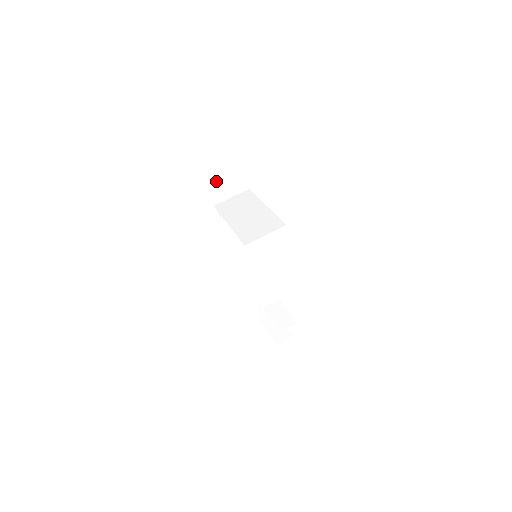
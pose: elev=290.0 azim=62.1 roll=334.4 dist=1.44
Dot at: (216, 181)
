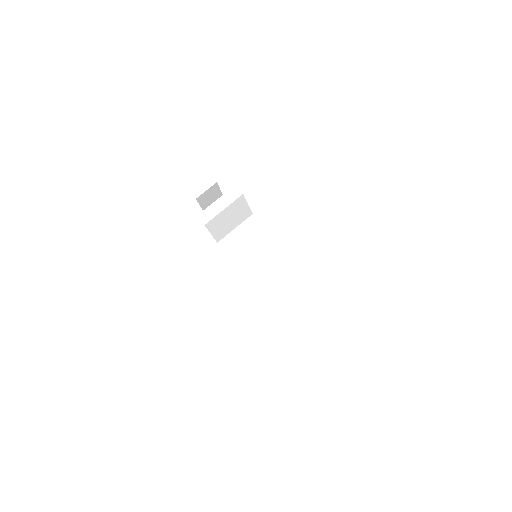
Dot at: (219, 223)
